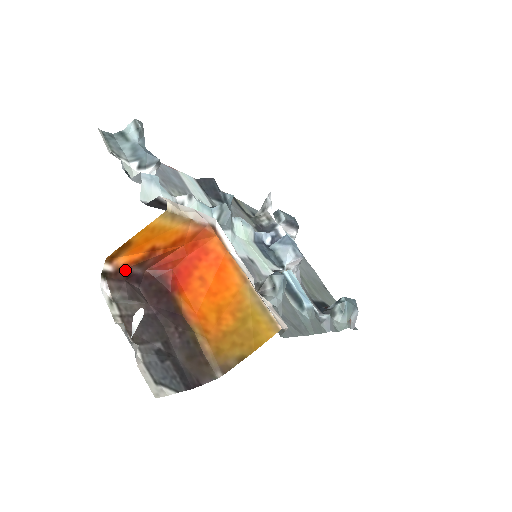
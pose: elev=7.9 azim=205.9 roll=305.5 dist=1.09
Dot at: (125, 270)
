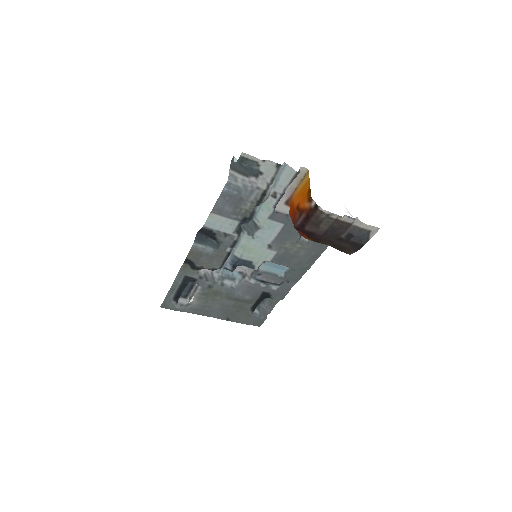
Dot at: (307, 212)
